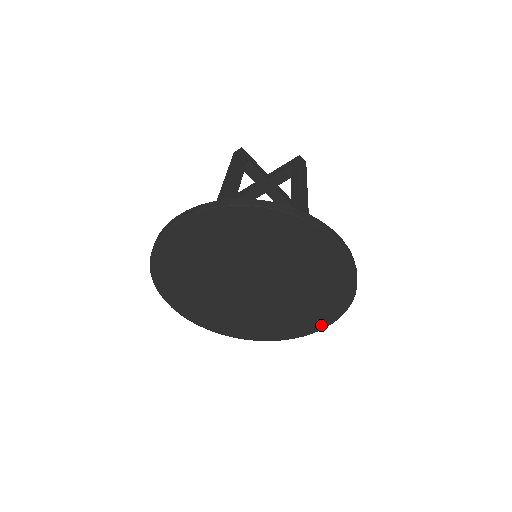
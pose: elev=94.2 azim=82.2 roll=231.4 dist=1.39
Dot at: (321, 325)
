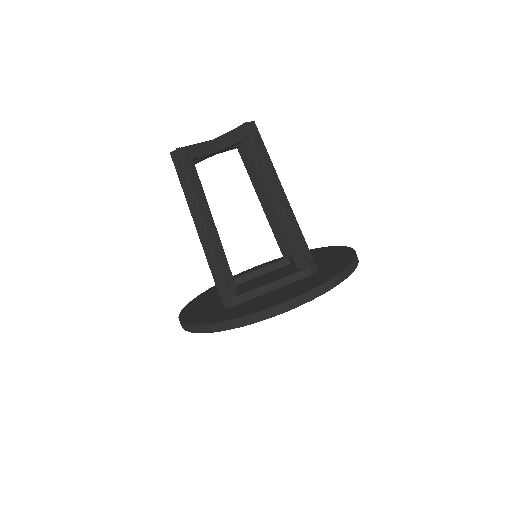
Dot at: occluded
